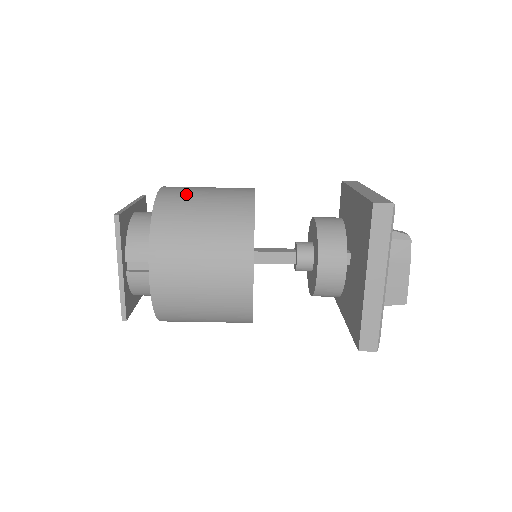
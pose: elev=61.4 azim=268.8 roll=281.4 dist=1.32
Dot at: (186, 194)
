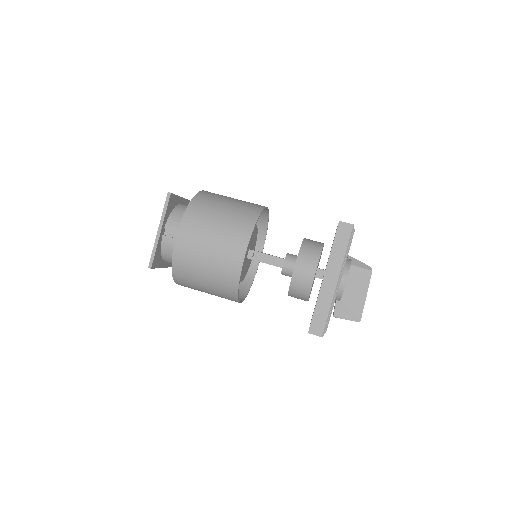
Dot at: (219, 196)
